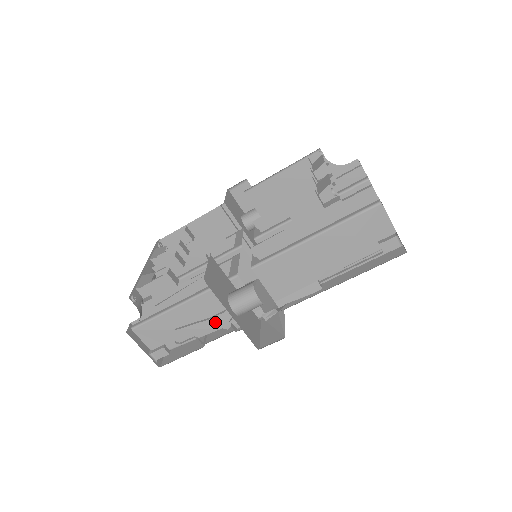
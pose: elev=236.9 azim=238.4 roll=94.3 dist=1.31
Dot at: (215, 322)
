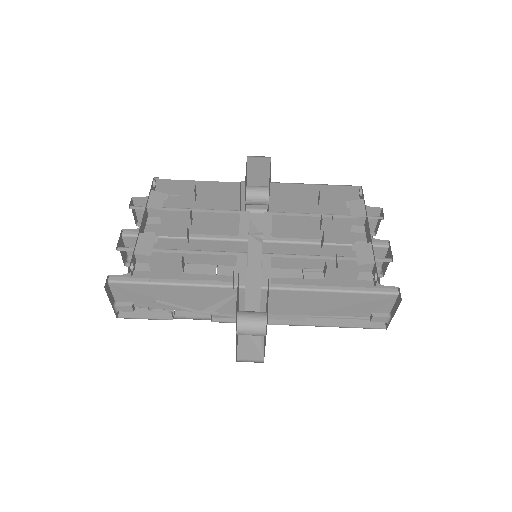
Dot at: (196, 306)
